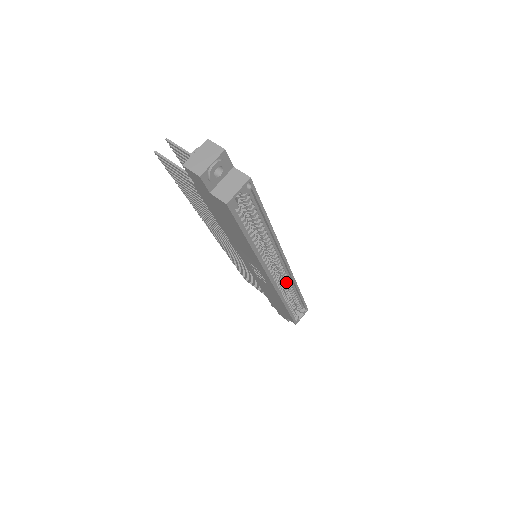
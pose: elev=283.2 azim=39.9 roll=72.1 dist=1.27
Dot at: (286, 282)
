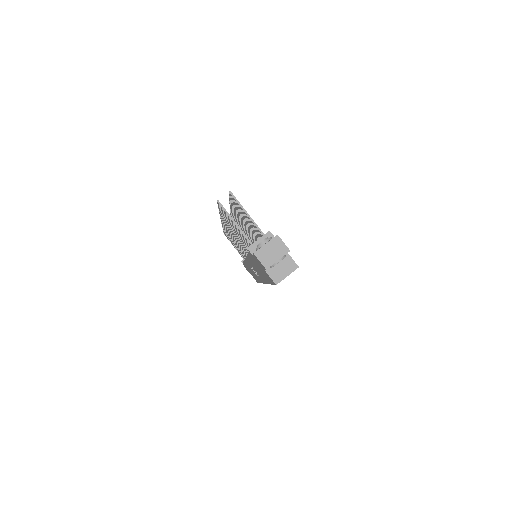
Dot at: occluded
